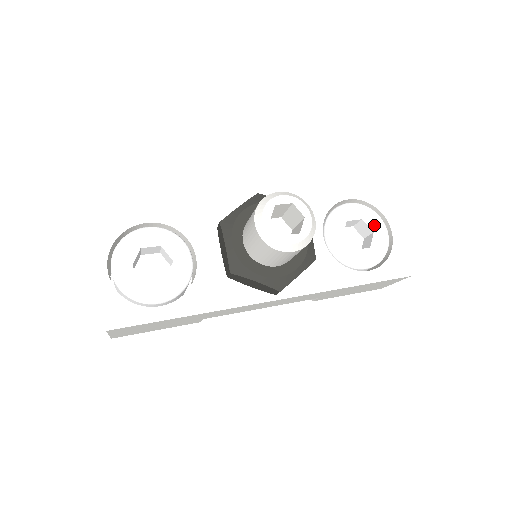
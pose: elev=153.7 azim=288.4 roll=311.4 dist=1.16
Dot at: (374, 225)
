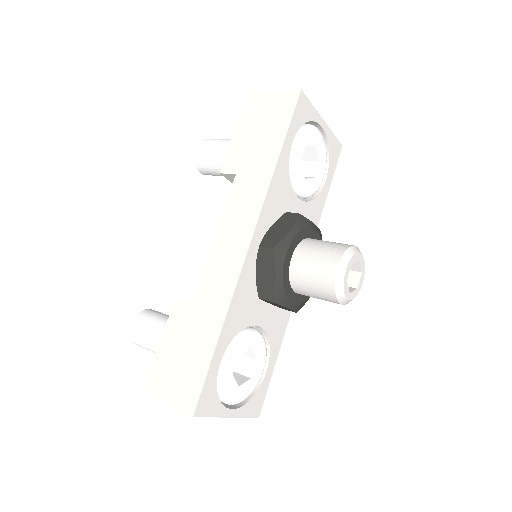
Dot at: (313, 140)
